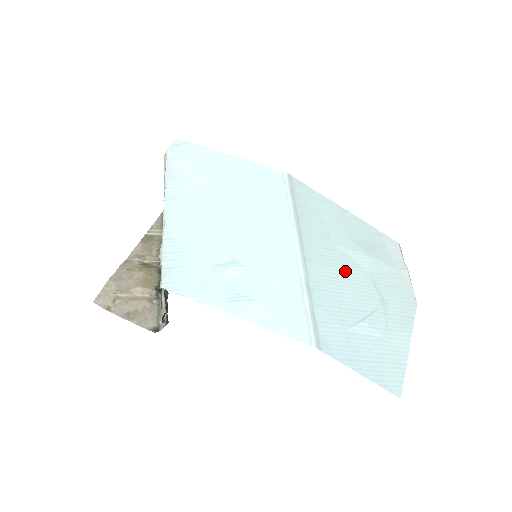
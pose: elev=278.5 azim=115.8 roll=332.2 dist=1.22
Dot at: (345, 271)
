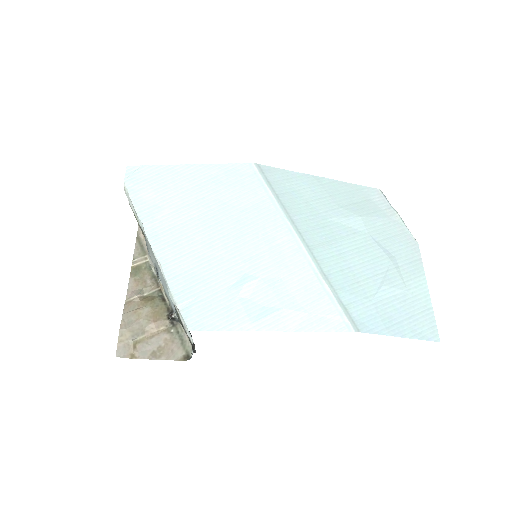
Dot at: (347, 242)
